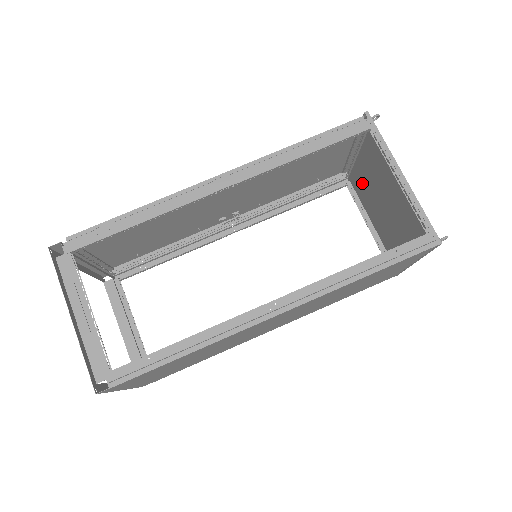
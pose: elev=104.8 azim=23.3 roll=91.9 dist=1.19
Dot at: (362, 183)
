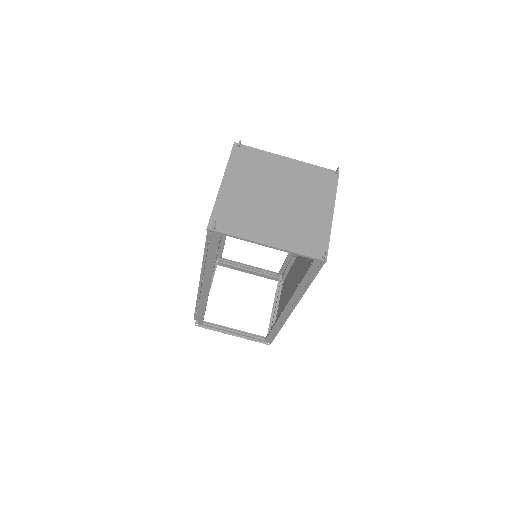
Dot at: (253, 172)
